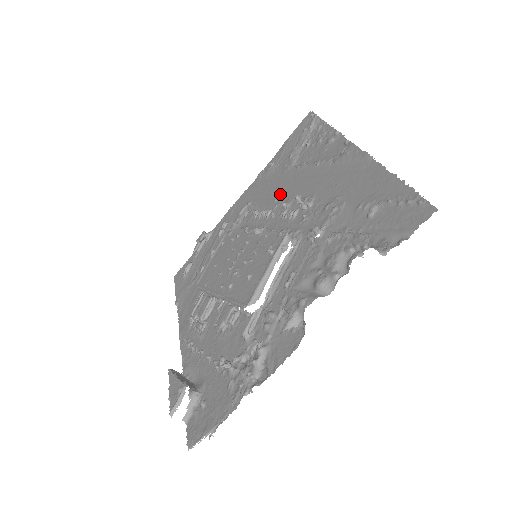
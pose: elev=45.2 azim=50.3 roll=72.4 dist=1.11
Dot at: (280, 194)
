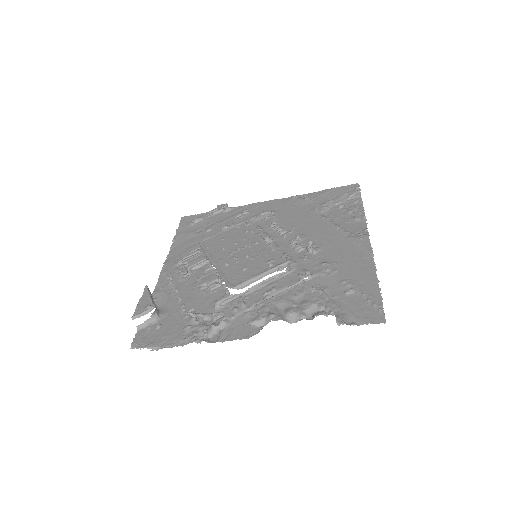
Dot at: (299, 226)
